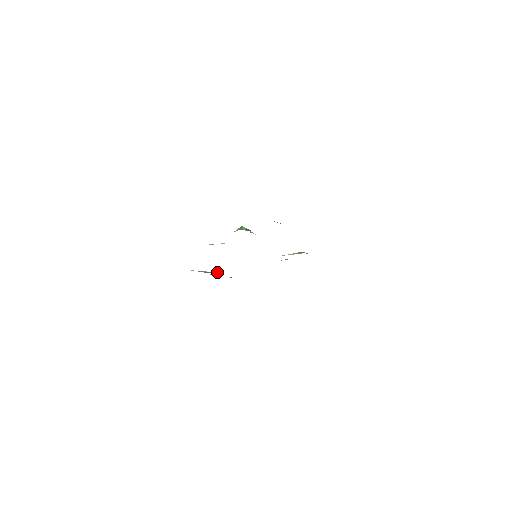
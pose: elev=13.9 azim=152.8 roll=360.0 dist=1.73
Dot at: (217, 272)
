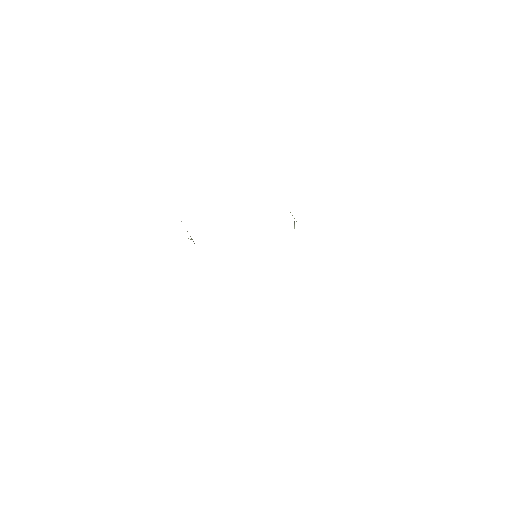
Dot at: occluded
